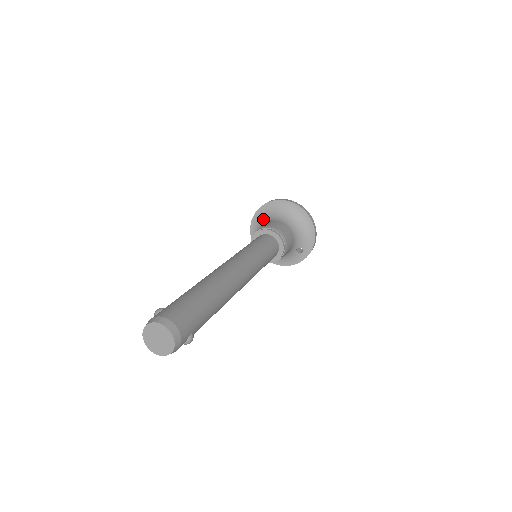
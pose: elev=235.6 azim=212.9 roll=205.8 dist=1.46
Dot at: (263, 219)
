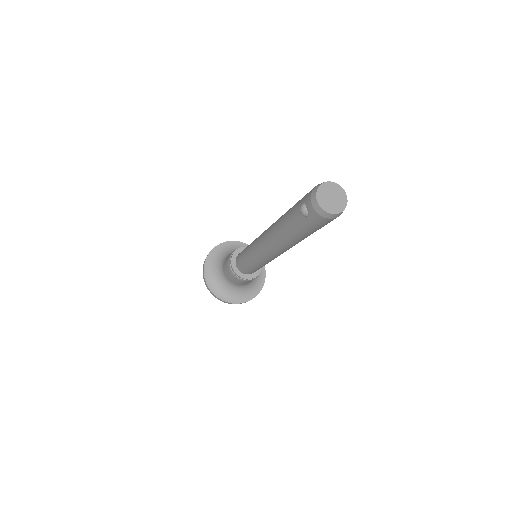
Dot at: (215, 275)
